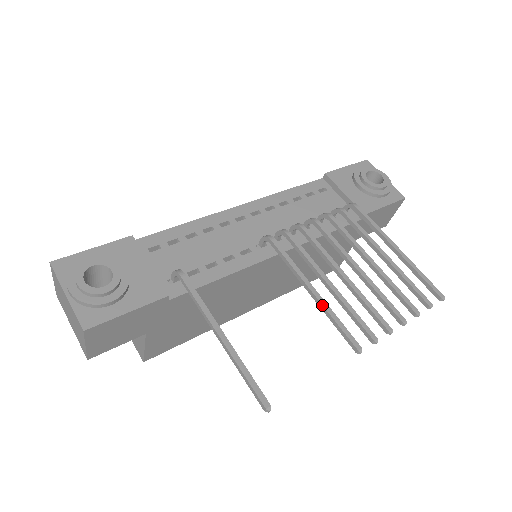
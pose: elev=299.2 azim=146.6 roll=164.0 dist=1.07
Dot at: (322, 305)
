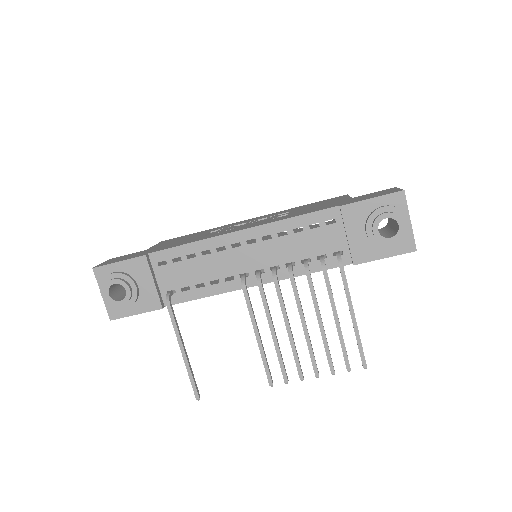
Dot at: occluded
